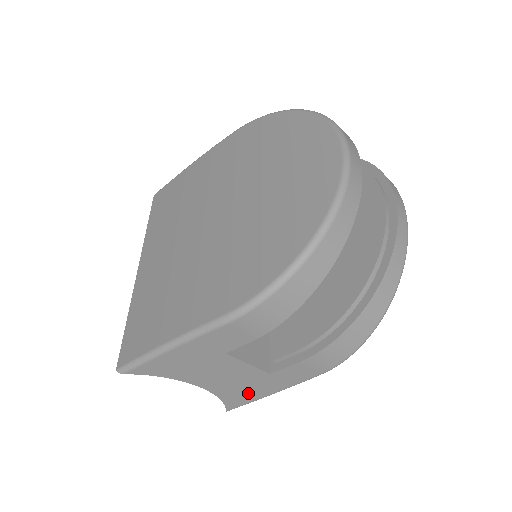
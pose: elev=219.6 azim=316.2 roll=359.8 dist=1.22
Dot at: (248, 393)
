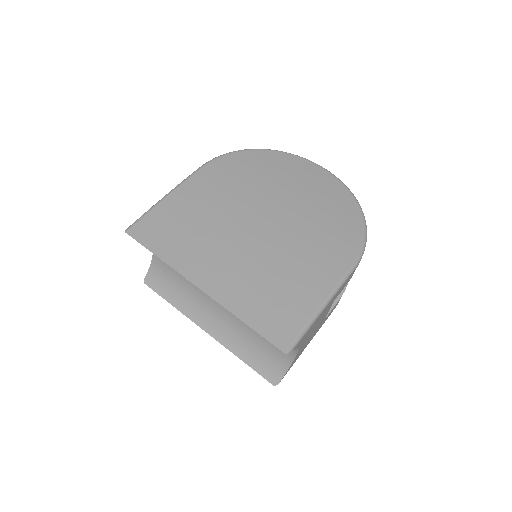
Dot at: (304, 348)
